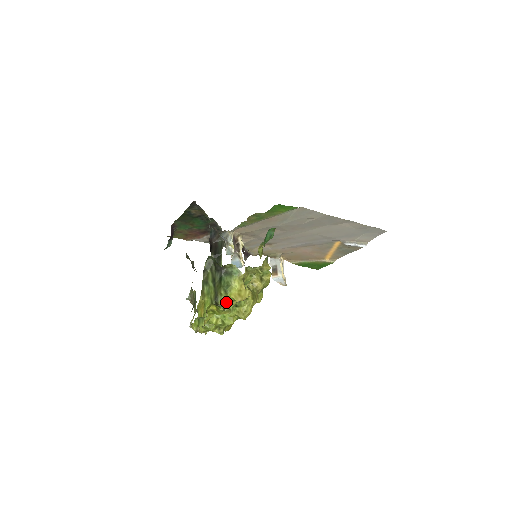
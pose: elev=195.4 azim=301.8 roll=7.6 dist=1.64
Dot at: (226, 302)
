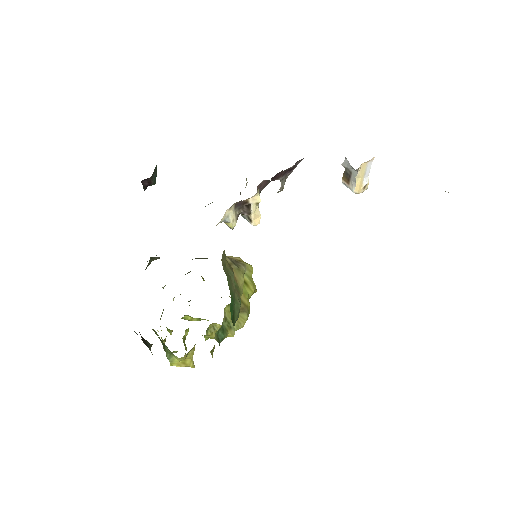
Dot at: (177, 351)
